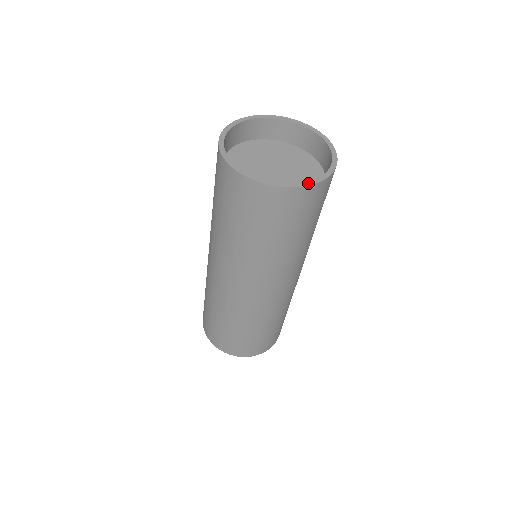
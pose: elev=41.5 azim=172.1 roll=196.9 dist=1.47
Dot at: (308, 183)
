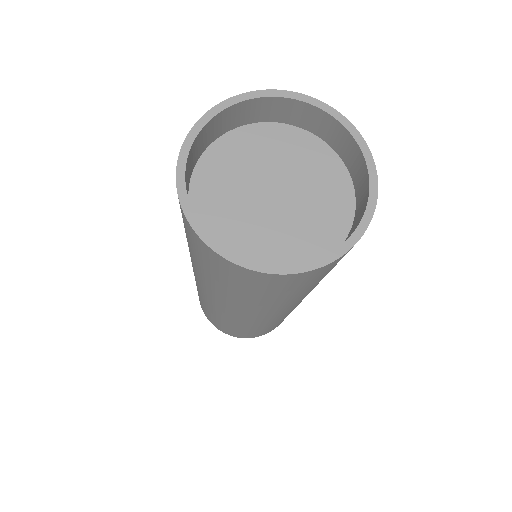
Dot at: (284, 269)
